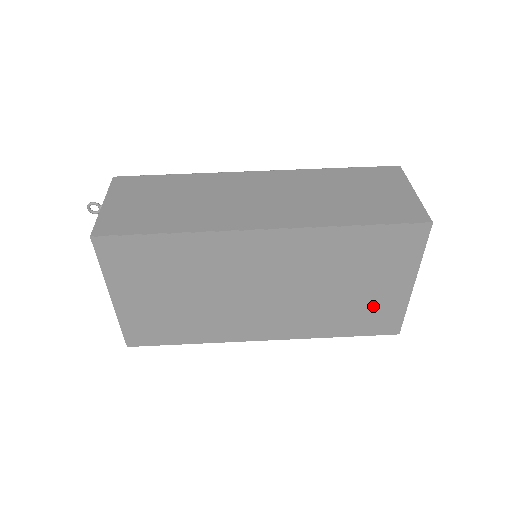
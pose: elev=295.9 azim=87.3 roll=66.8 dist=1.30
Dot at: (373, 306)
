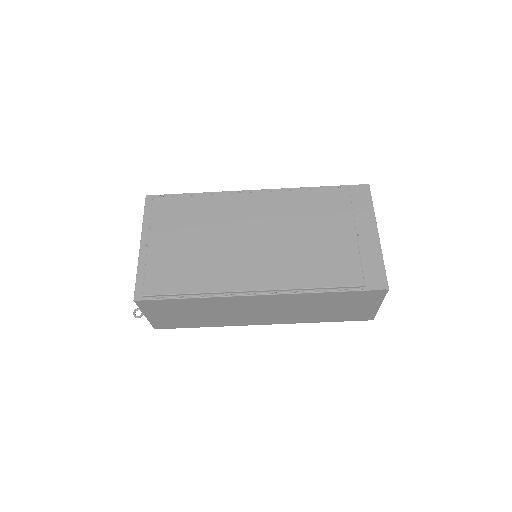
Dot at: occluded
